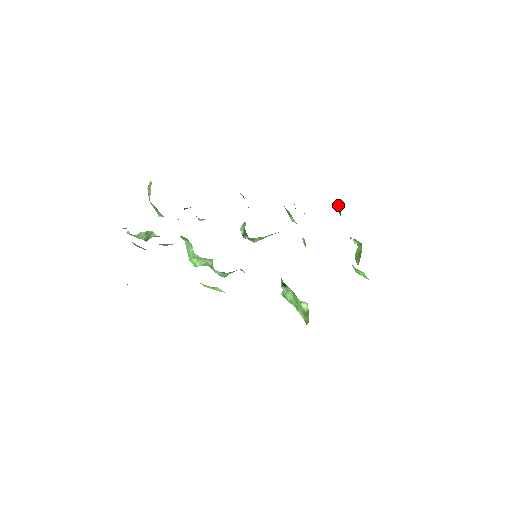
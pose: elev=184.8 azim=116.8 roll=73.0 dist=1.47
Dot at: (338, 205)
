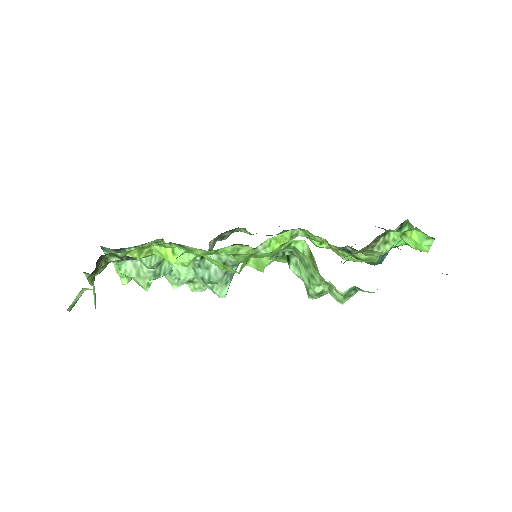
Dot at: (385, 231)
